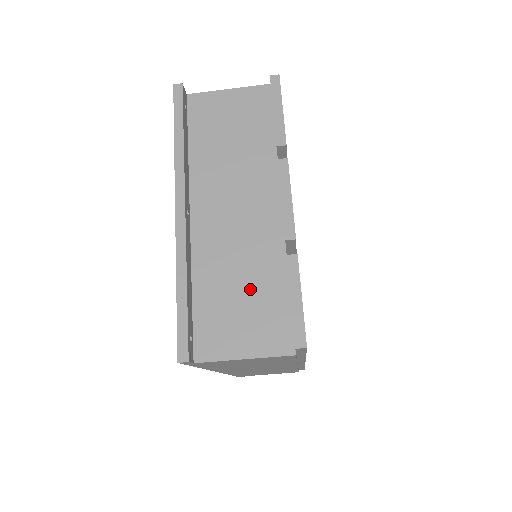
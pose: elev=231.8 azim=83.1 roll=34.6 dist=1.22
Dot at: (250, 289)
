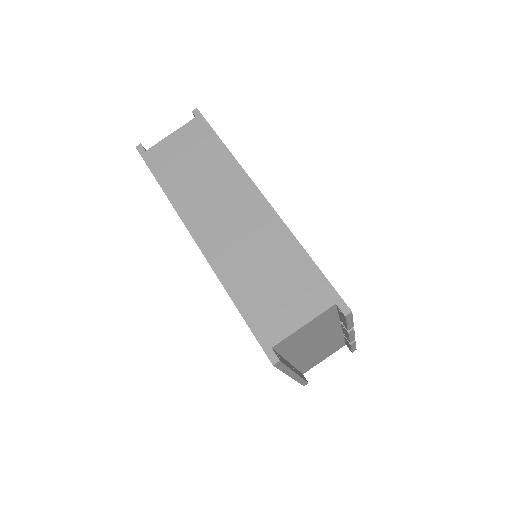
Dot at: occluded
